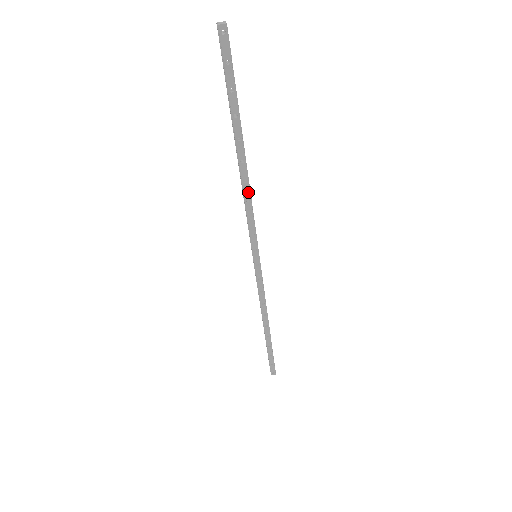
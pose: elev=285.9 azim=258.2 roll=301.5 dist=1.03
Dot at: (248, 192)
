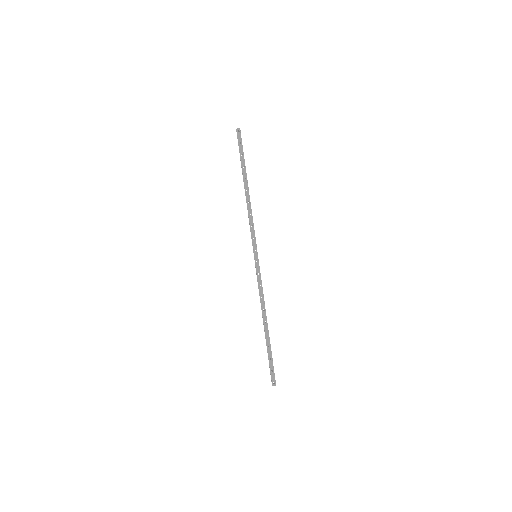
Dot at: (250, 209)
